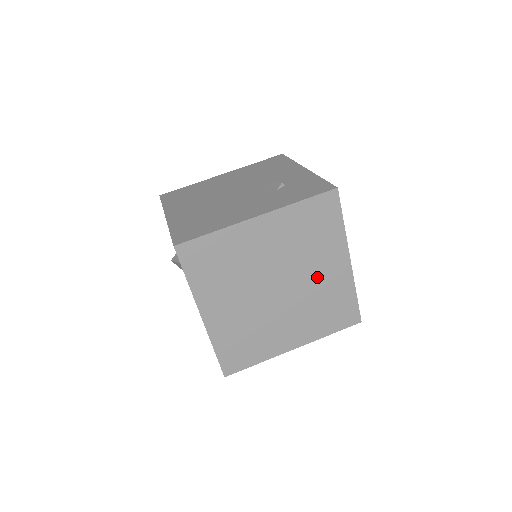
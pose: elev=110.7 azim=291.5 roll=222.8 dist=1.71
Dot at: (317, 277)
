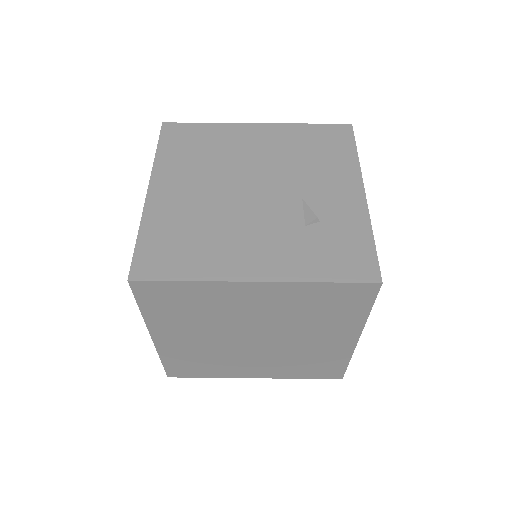
Dot at: (309, 342)
